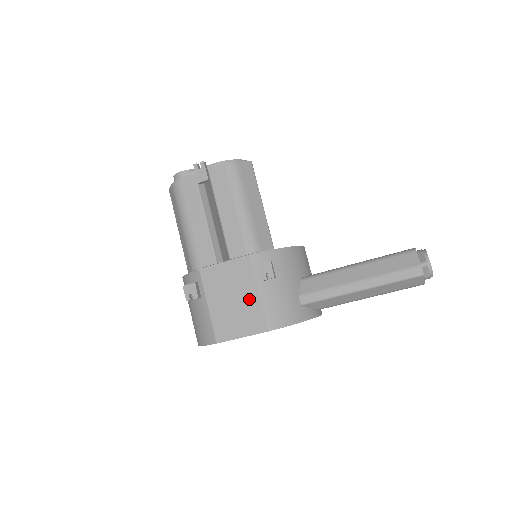
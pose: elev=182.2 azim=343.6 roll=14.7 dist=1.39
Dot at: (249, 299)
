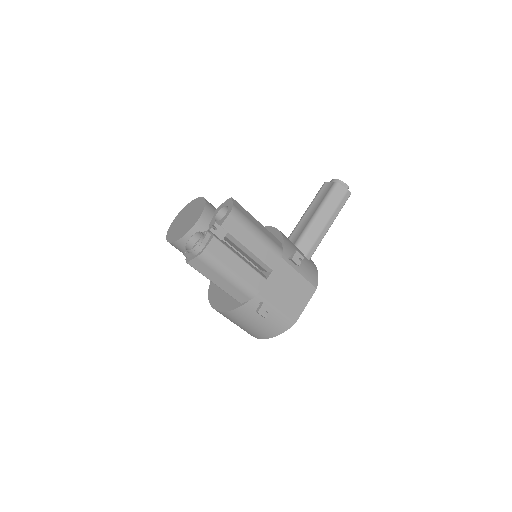
Dot at: (297, 282)
